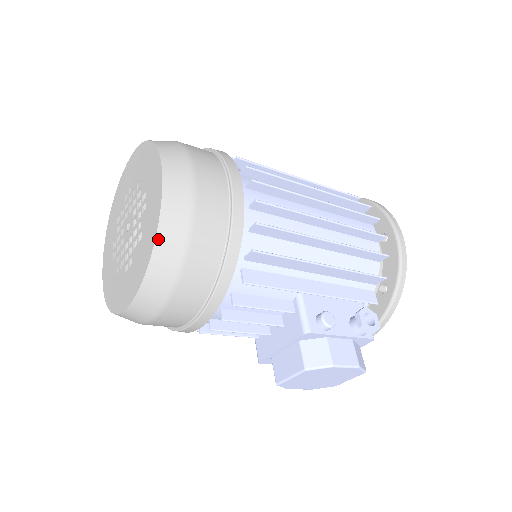
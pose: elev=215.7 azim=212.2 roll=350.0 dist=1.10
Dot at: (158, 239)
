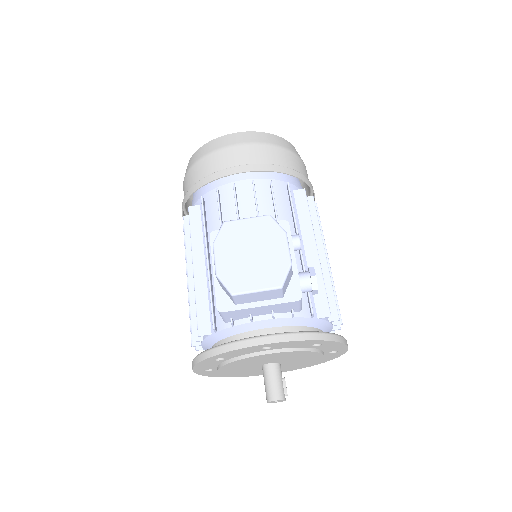
Dot at: (286, 140)
